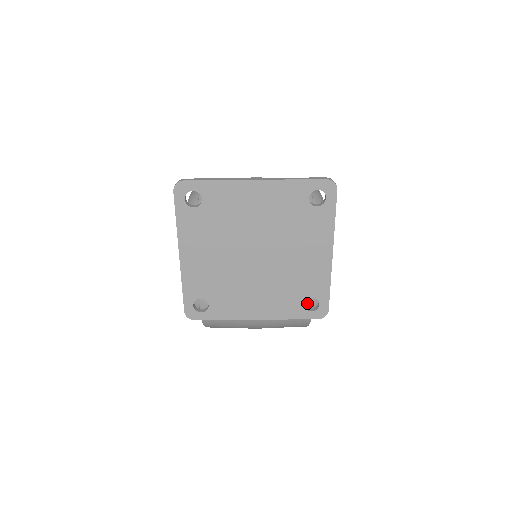
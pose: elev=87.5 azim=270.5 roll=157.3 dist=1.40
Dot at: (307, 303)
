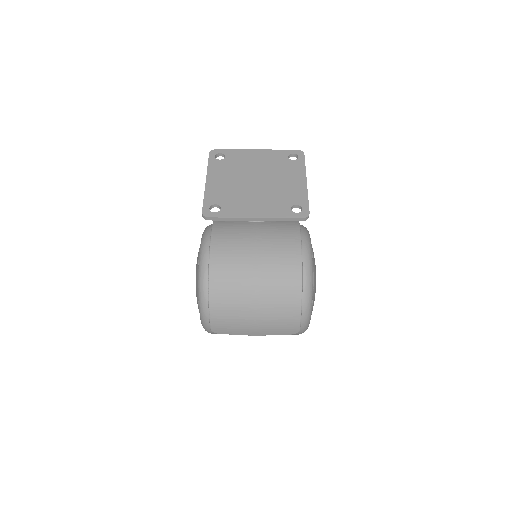
Dot at: (297, 252)
